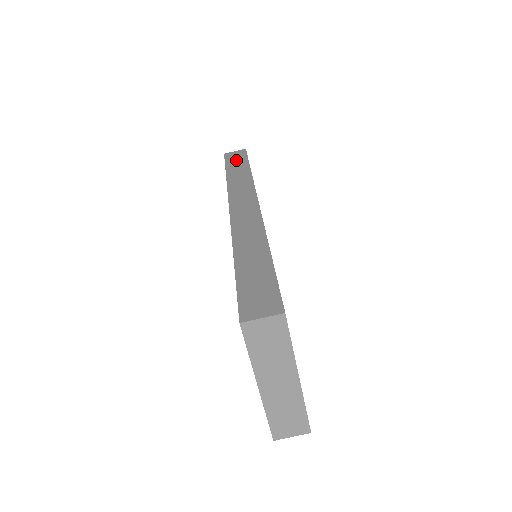
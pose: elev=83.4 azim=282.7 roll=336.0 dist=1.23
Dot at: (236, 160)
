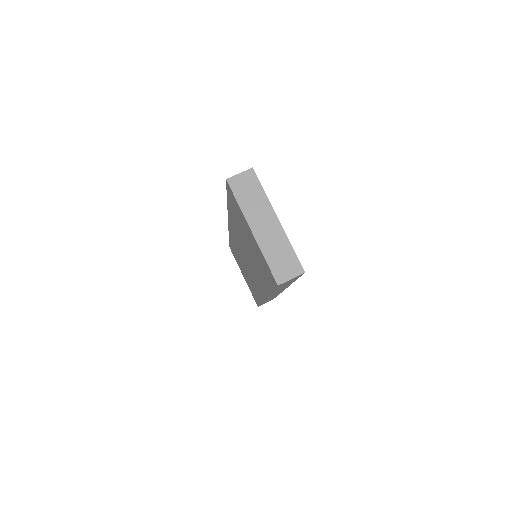
Dot at: occluded
